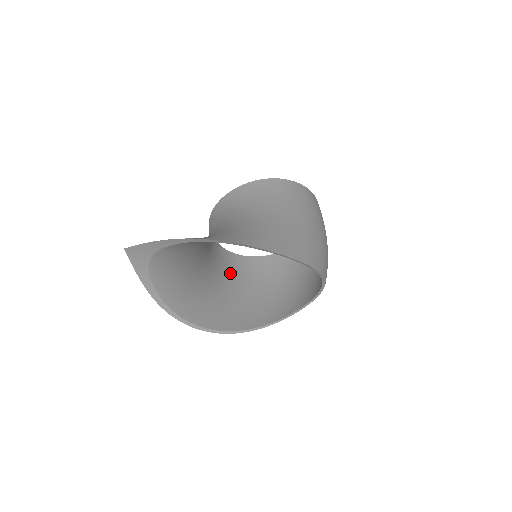
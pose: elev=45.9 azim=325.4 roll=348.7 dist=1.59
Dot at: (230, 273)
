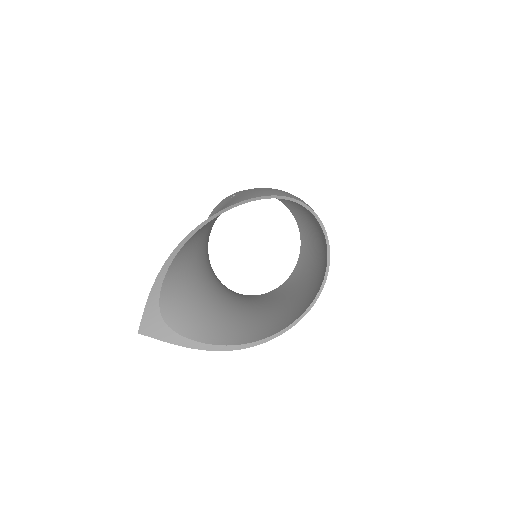
Dot at: (278, 298)
